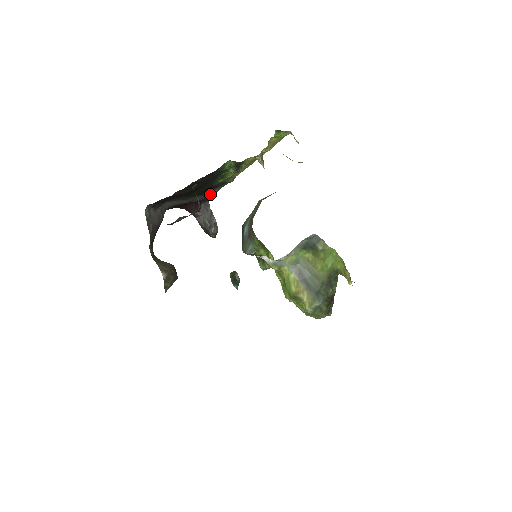
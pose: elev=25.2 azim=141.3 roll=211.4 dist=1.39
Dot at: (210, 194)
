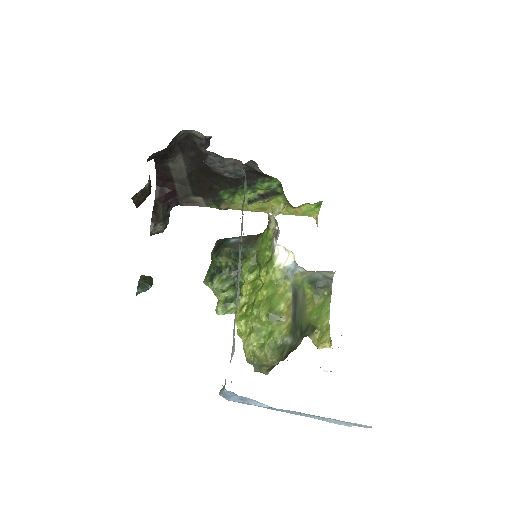
Dot at: (192, 199)
